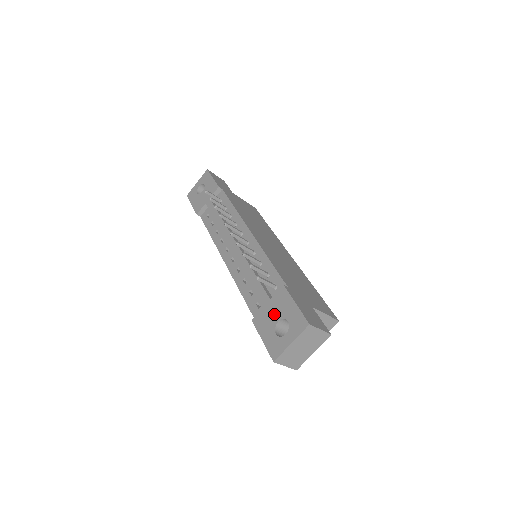
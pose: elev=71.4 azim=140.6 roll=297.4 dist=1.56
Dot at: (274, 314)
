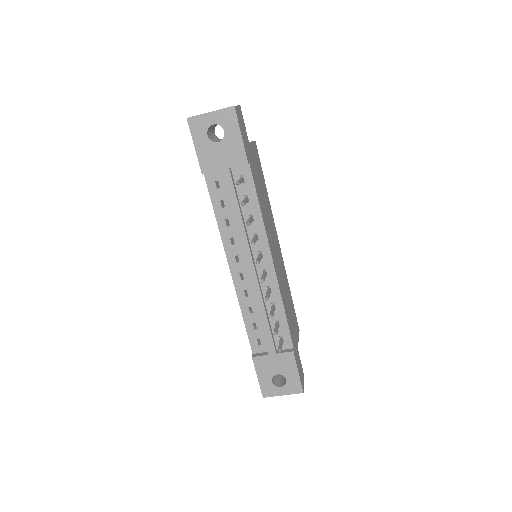
Dot at: (276, 367)
